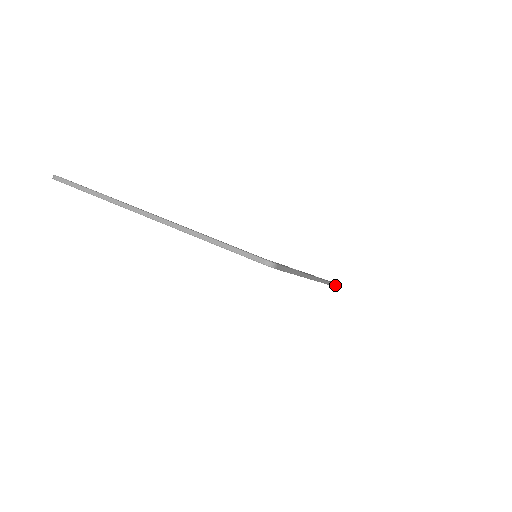
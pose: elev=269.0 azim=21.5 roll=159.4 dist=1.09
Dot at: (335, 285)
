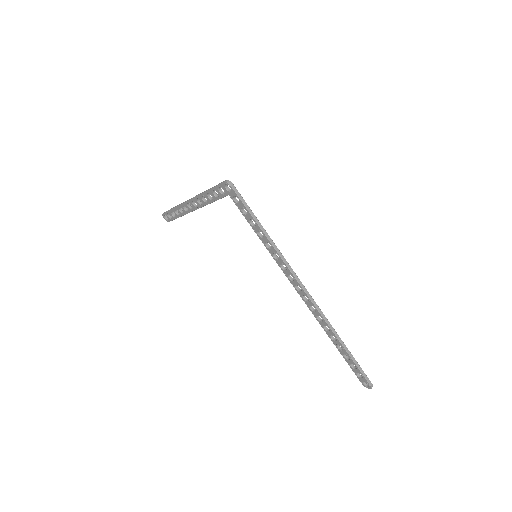
Dot at: (356, 363)
